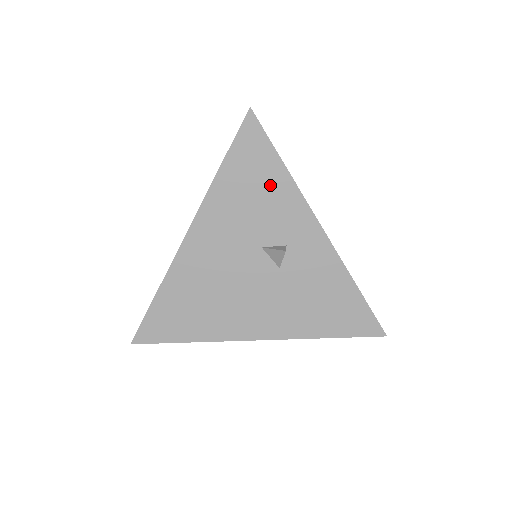
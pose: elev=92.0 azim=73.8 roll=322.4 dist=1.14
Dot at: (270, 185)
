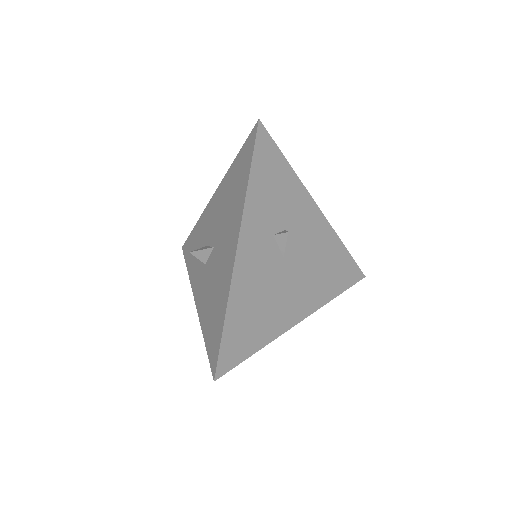
Dot at: occluded
